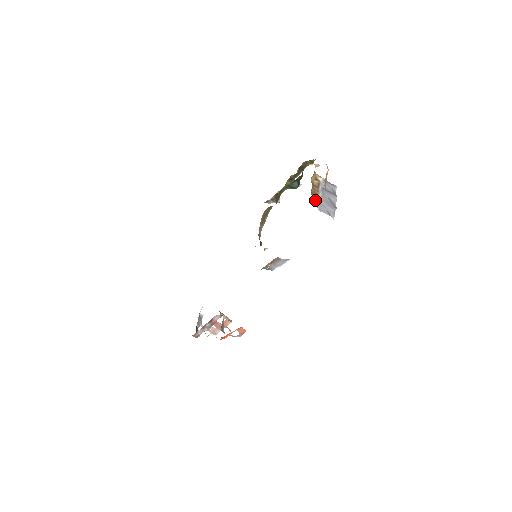
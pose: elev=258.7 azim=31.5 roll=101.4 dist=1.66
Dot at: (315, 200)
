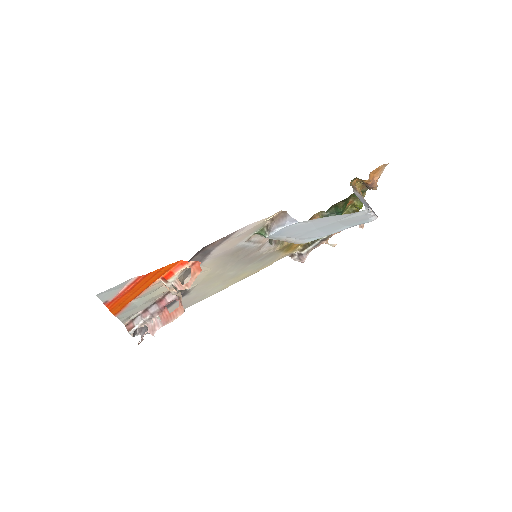
Dot at: (353, 188)
